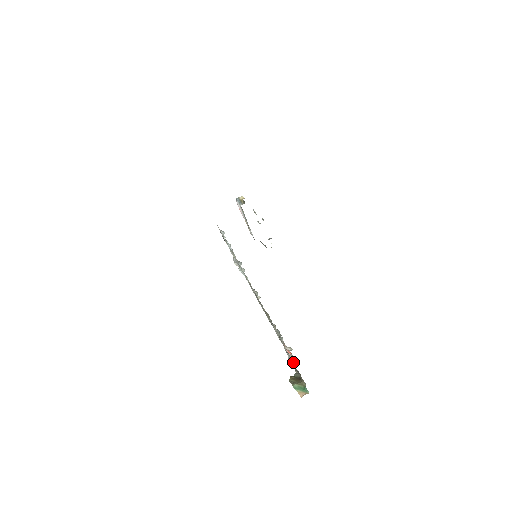
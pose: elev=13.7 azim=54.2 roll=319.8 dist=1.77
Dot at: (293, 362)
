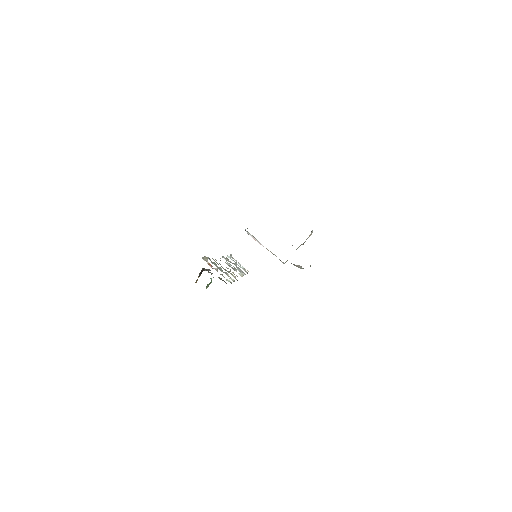
Dot at: occluded
